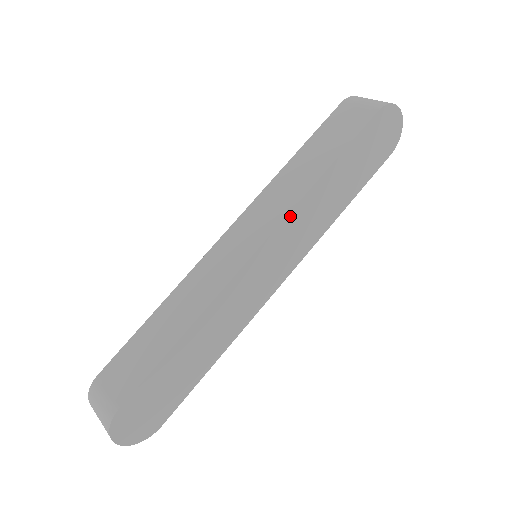
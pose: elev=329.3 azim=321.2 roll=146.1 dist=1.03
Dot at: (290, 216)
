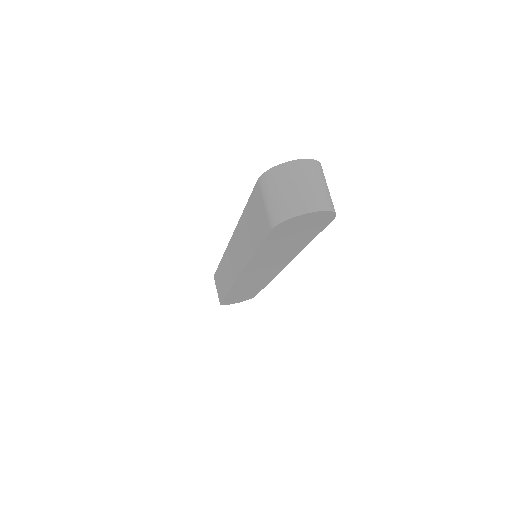
Dot at: (247, 269)
